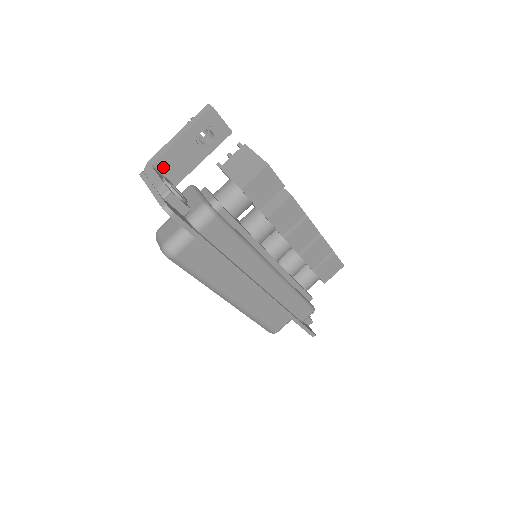
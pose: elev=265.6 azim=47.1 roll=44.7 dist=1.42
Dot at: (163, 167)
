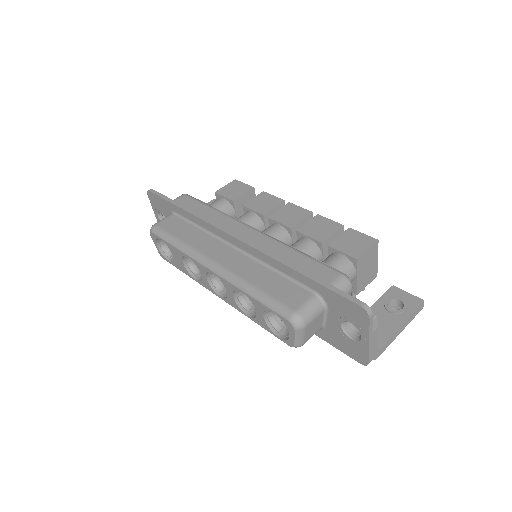
Dot at: occluded
